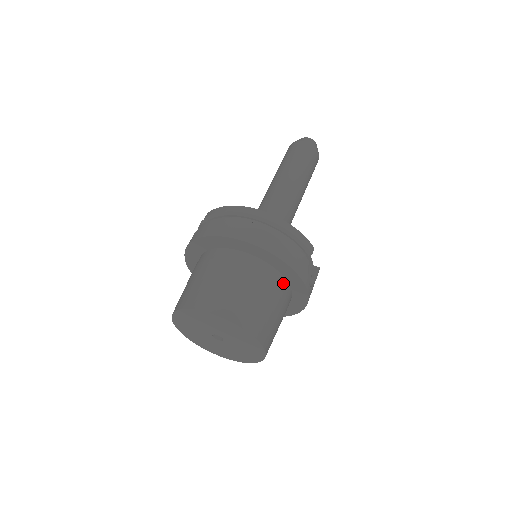
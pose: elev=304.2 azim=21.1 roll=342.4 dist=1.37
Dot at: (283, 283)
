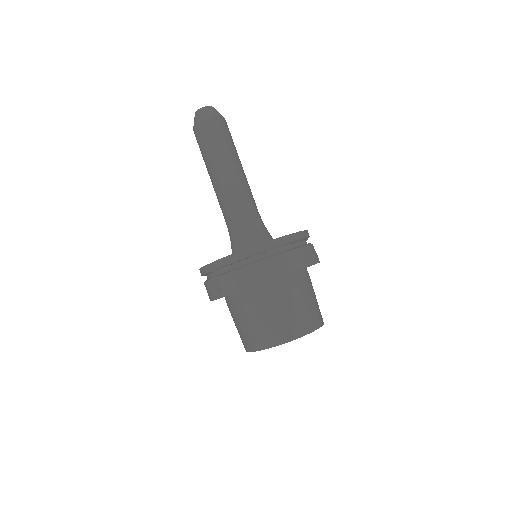
Dot at: (306, 273)
